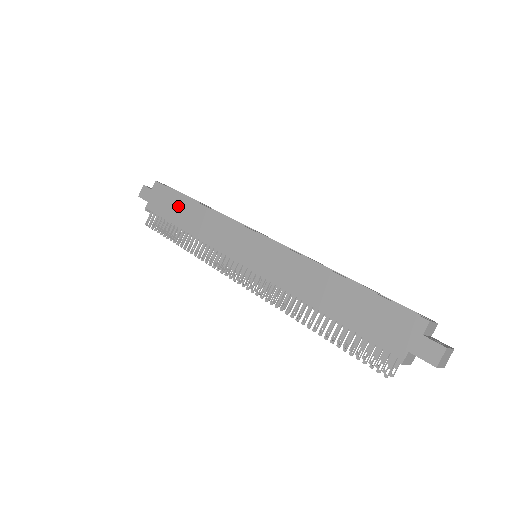
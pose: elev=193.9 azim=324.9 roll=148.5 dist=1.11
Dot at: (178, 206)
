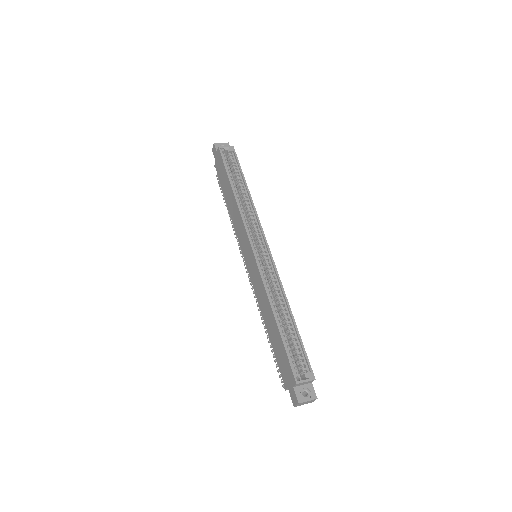
Dot at: (226, 182)
